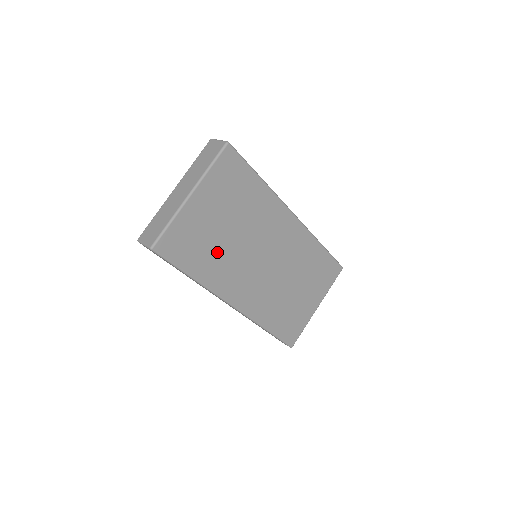
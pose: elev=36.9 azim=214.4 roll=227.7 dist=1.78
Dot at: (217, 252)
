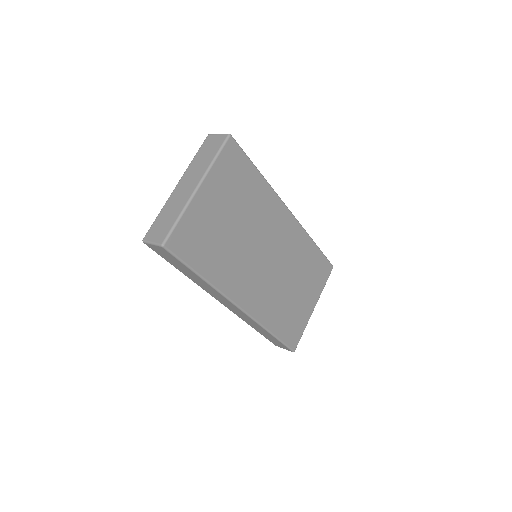
Dot at: (224, 249)
